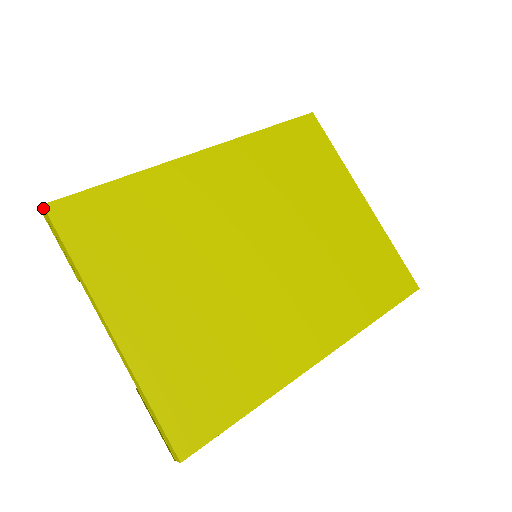
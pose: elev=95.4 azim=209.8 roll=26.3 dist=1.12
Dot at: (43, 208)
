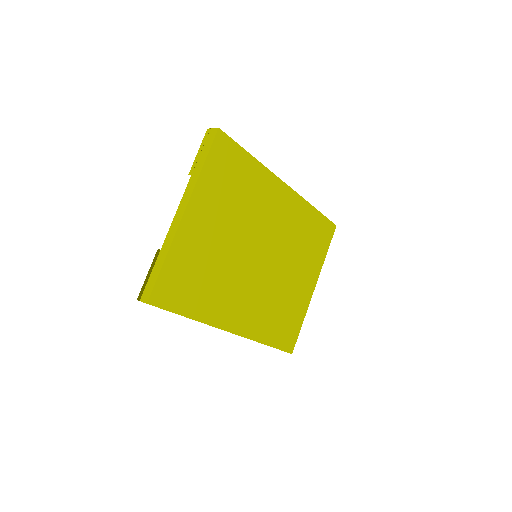
Dot at: (216, 129)
